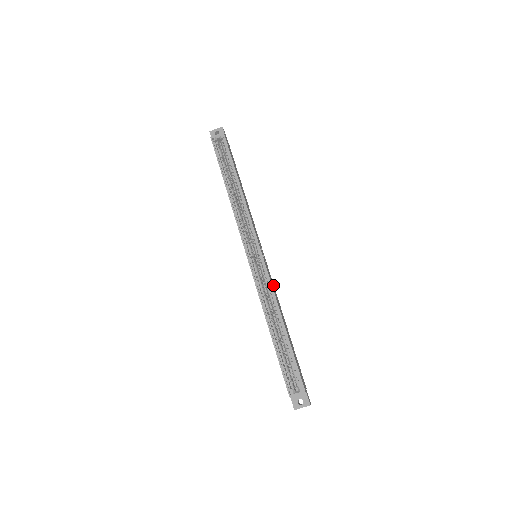
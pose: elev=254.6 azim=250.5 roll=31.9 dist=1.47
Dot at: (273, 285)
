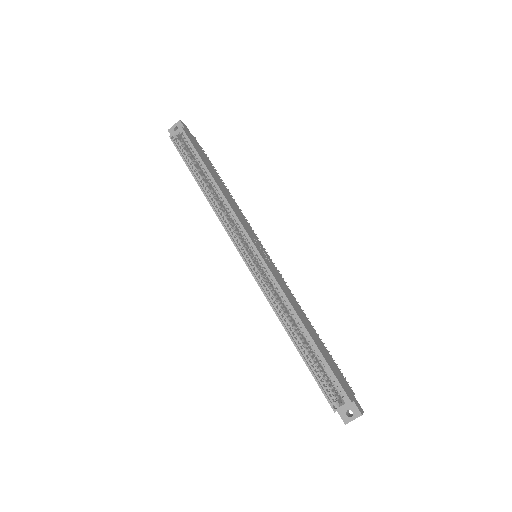
Dot at: (284, 284)
